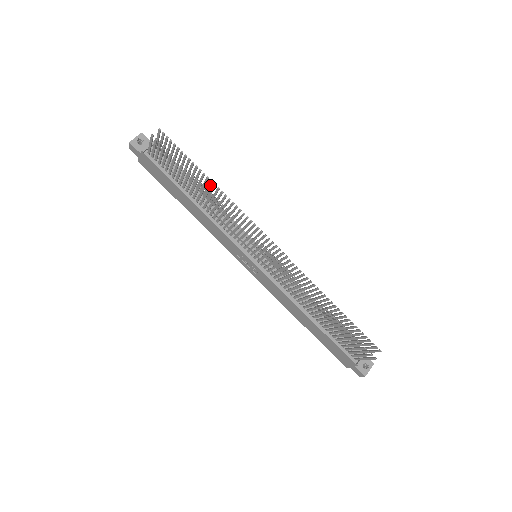
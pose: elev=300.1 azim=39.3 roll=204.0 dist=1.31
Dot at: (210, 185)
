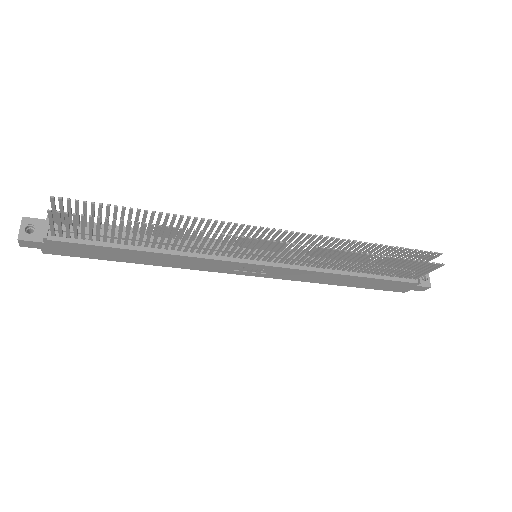
Dot at: (160, 218)
